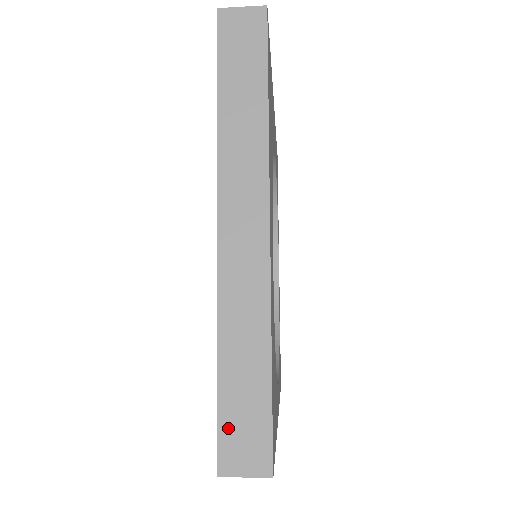
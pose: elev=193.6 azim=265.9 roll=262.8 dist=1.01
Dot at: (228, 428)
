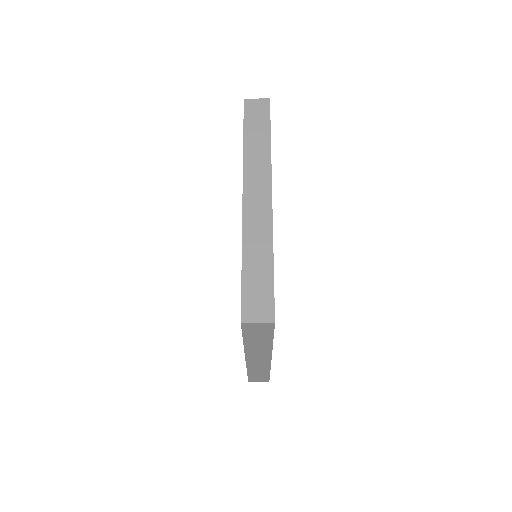
Dot at: (248, 297)
